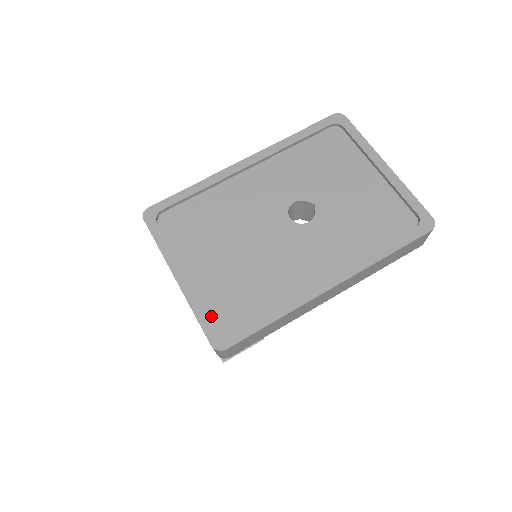
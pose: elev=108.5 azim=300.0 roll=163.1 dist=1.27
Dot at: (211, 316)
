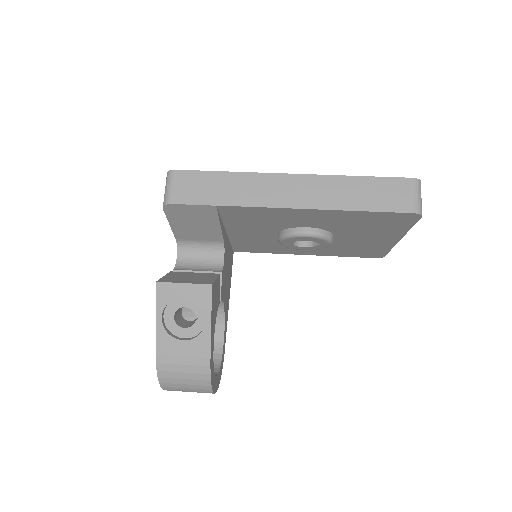
Dot at: occluded
